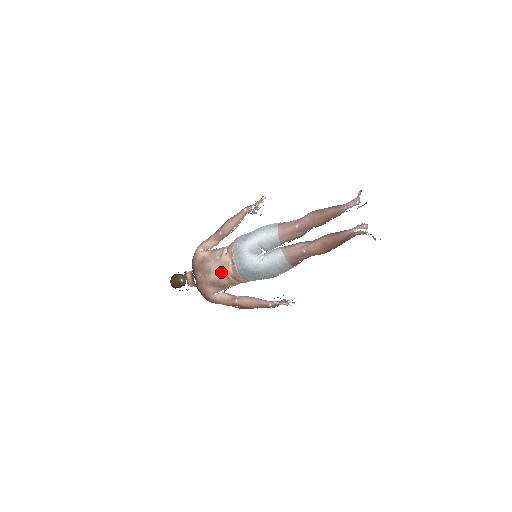
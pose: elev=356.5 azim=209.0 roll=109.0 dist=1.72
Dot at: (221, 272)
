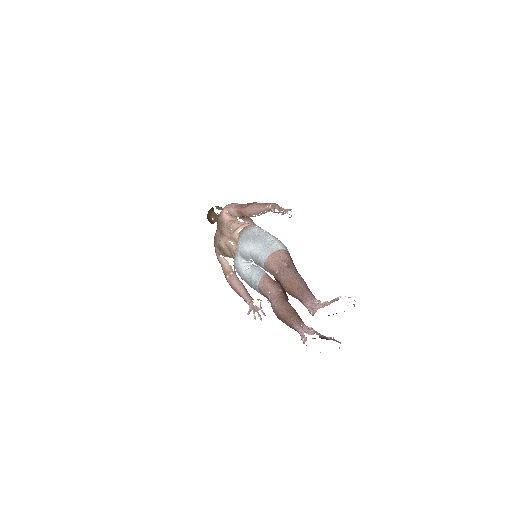
Dot at: (228, 244)
